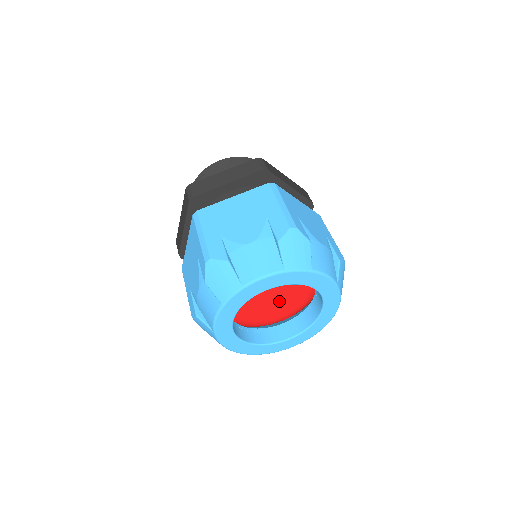
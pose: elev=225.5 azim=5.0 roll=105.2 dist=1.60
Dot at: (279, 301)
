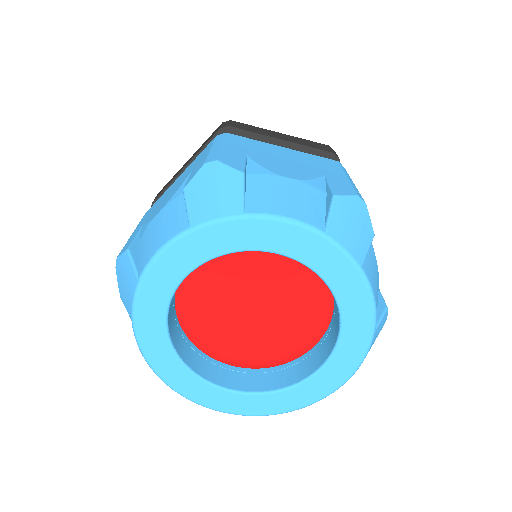
Dot at: (275, 308)
